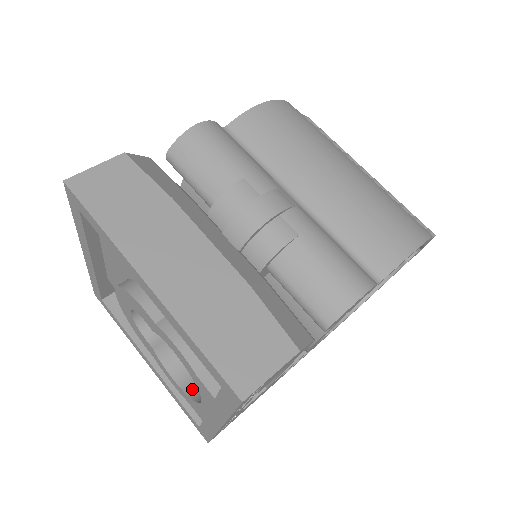
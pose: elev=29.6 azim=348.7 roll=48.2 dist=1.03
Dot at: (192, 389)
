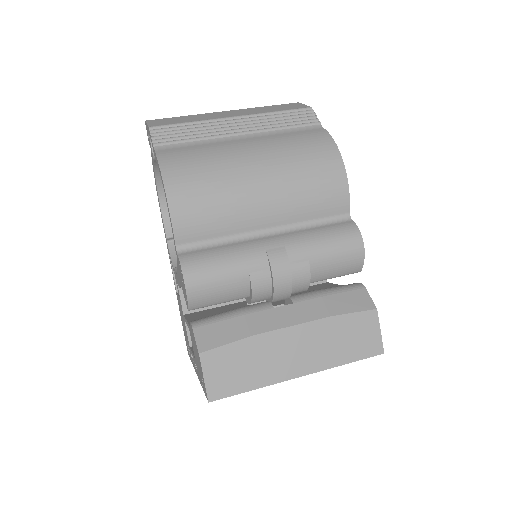
Dot at: occluded
